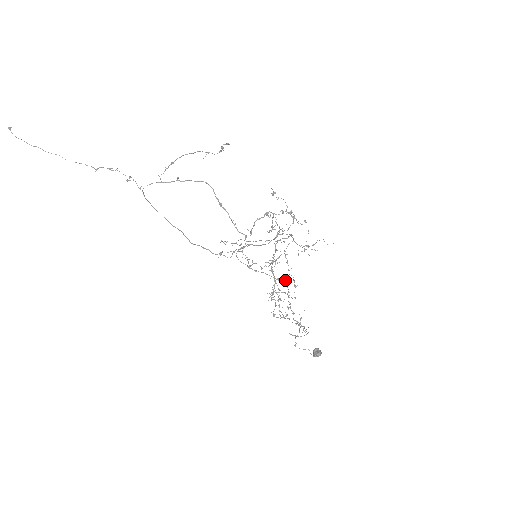
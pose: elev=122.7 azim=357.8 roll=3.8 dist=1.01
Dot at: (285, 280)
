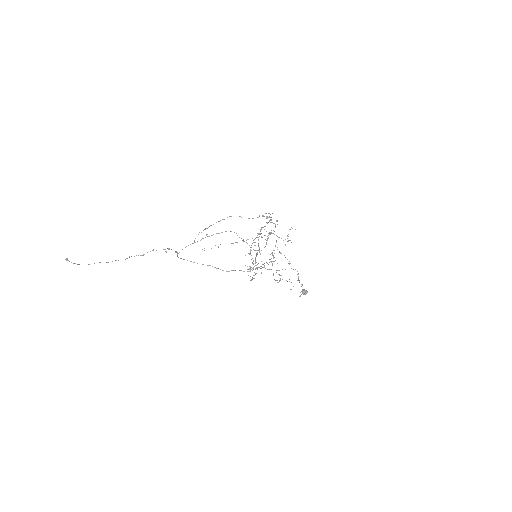
Dot at: (274, 261)
